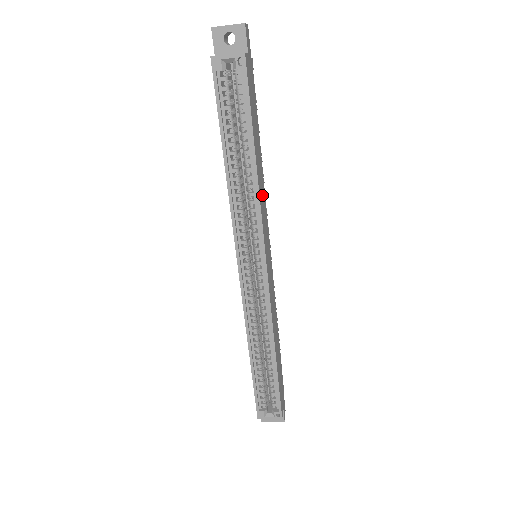
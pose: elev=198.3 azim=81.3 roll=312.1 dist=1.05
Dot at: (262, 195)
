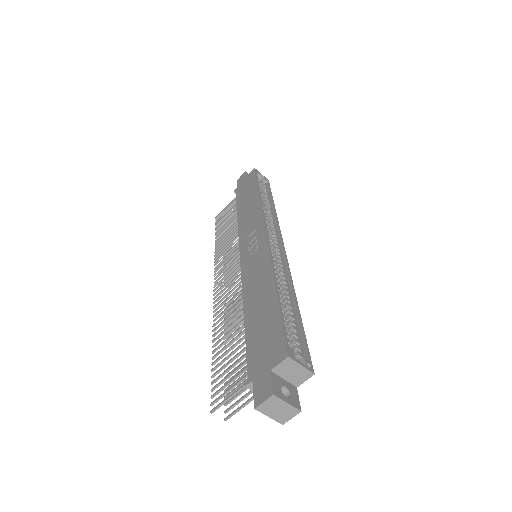
Dot at: occluded
